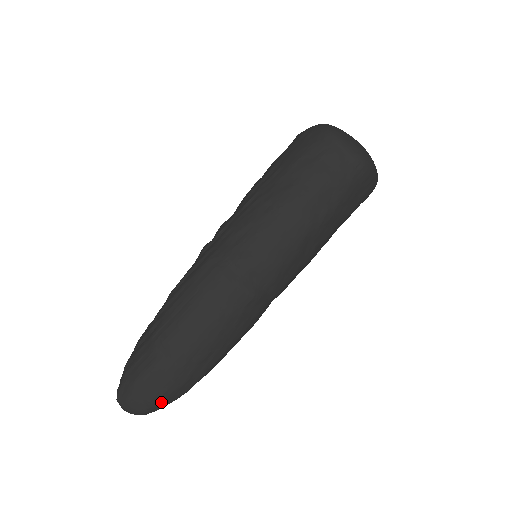
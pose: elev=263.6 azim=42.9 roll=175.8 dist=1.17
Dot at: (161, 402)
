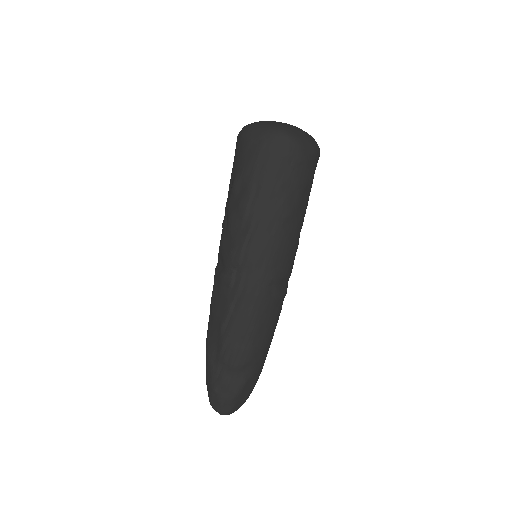
Dot at: occluded
